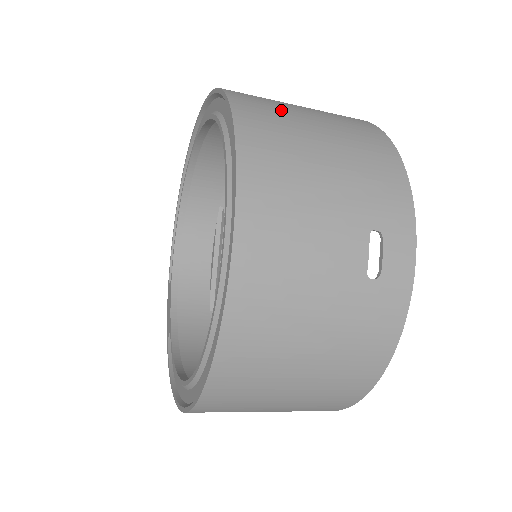
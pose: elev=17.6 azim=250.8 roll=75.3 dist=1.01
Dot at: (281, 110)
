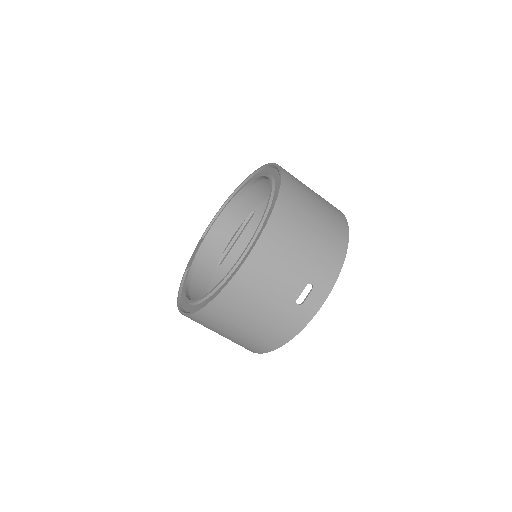
Dot at: (303, 203)
